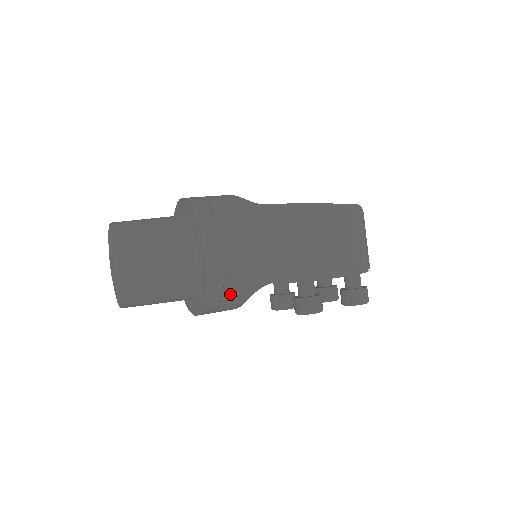
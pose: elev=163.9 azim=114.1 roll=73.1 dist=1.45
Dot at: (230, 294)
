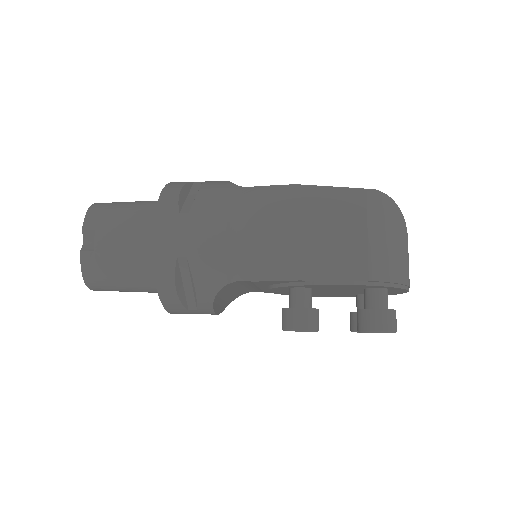
Dot at: (193, 289)
